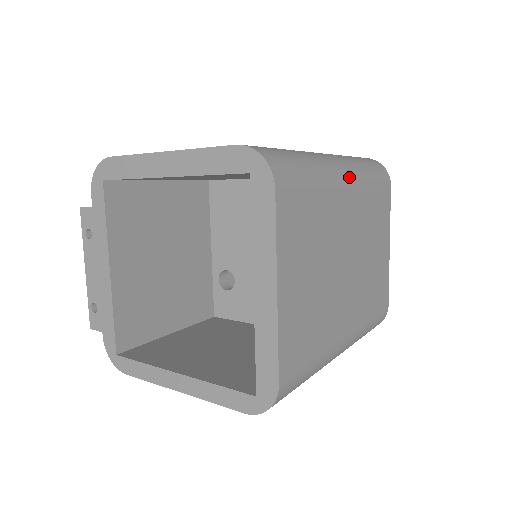
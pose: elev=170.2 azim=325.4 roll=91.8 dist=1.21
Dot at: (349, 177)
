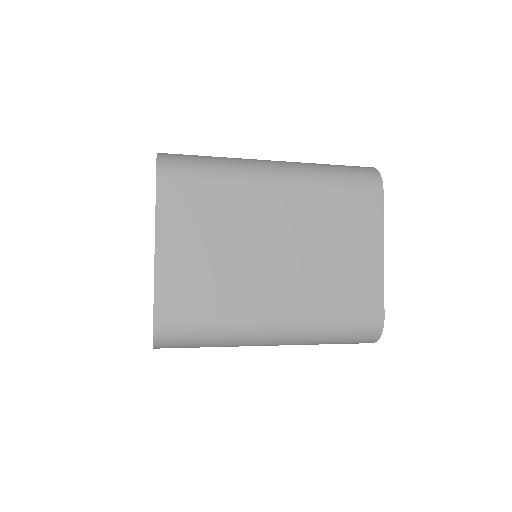
Dot at: (283, 176)
